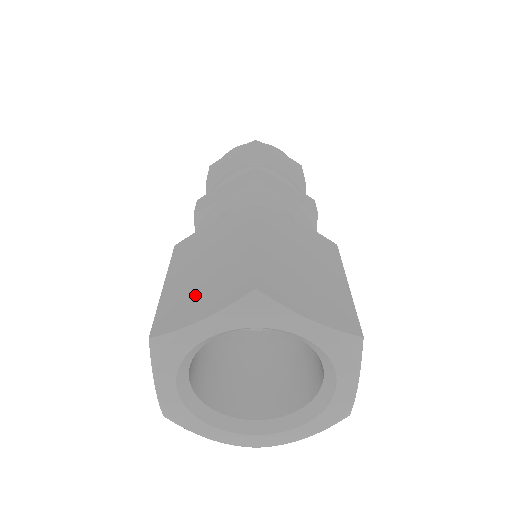
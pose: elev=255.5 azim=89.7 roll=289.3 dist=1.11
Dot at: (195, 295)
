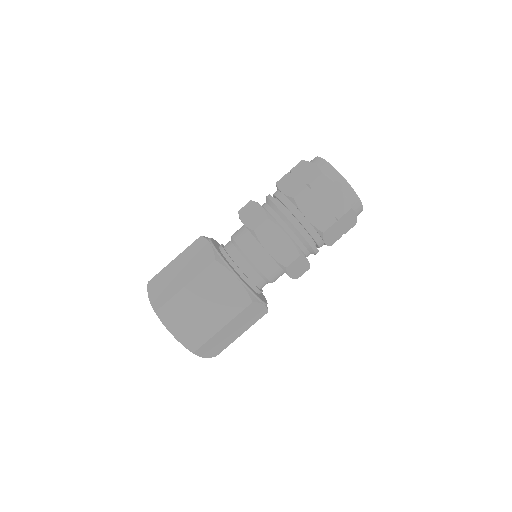
Dot at: (184, 318)
